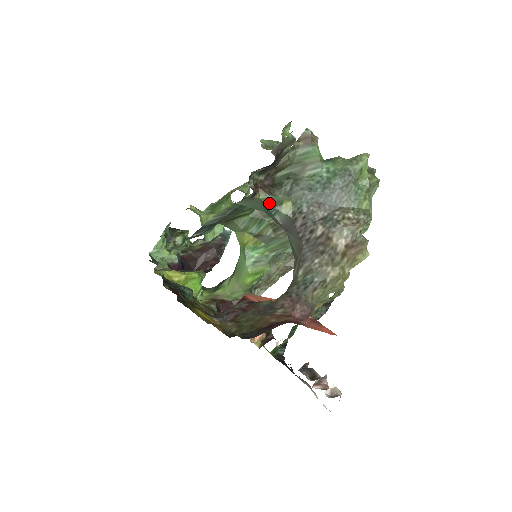
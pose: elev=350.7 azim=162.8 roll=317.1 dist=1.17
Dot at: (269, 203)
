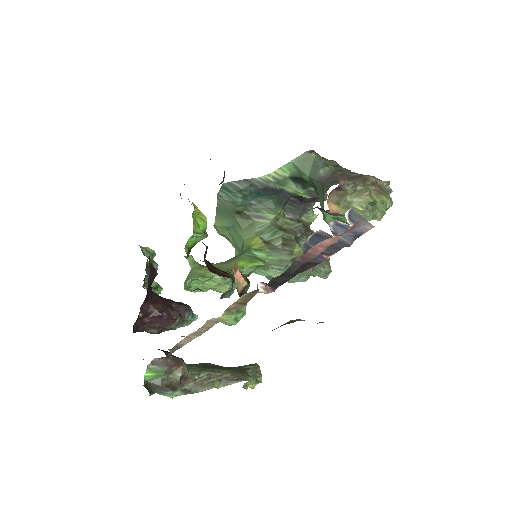
Dot at: (320, 161)
